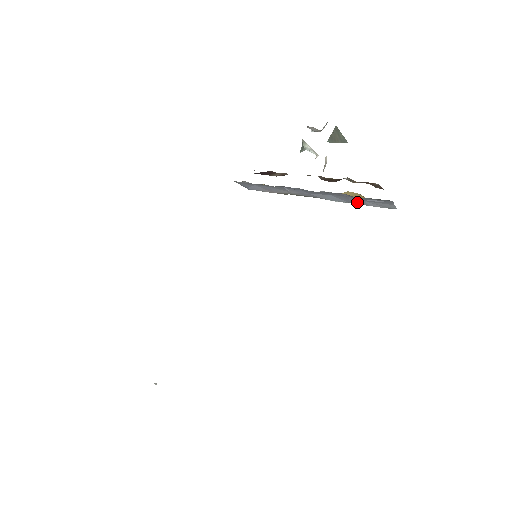
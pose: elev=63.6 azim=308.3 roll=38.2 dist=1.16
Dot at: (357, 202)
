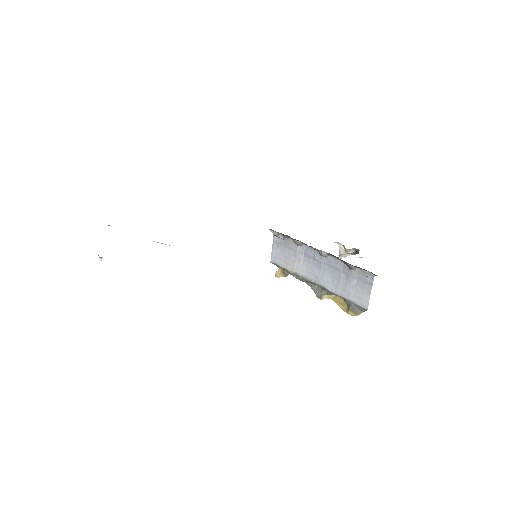
Dot at: (343, 291)
